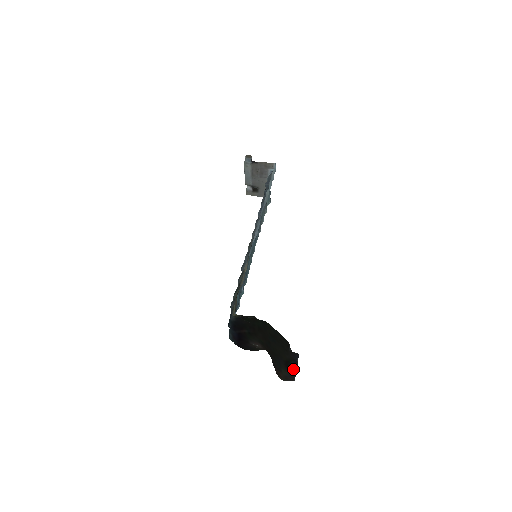
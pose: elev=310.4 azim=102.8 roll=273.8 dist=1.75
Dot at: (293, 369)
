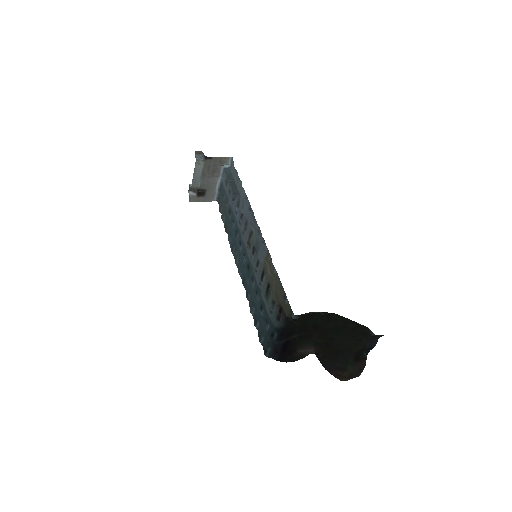
Dot at: (363, 361)
